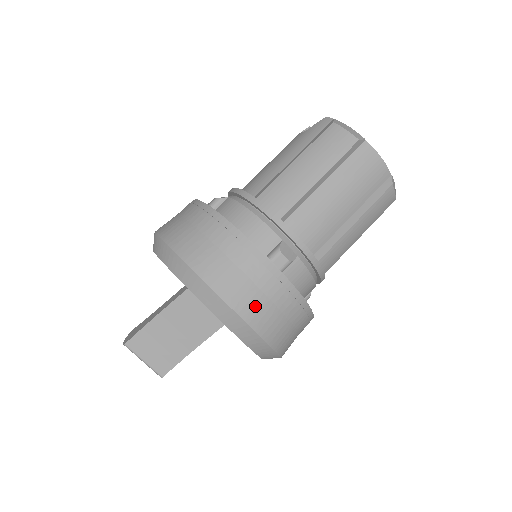
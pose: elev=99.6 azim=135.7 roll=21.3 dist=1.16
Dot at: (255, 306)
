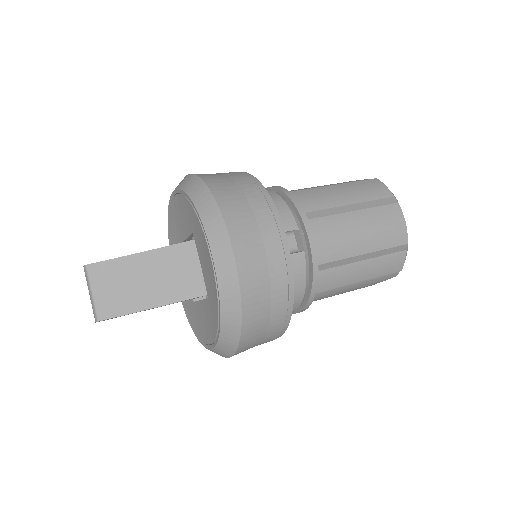
Dot at: (252, 257)
